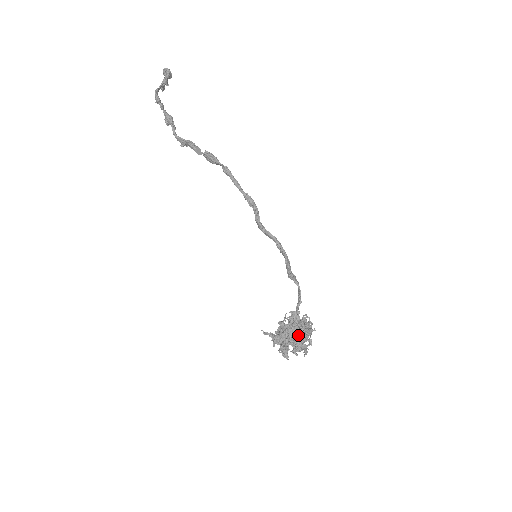
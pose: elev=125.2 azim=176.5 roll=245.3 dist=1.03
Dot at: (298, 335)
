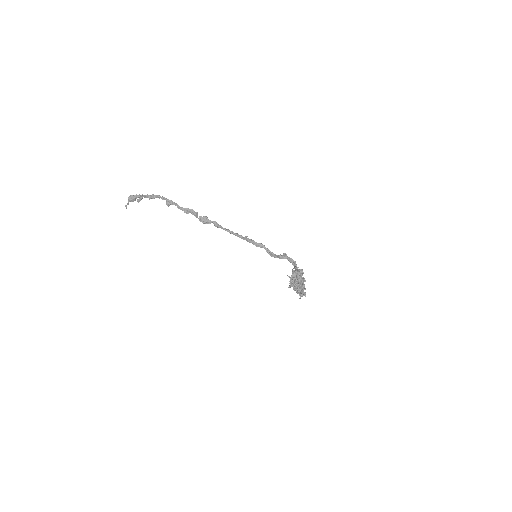
Dot at: (302, 279)
